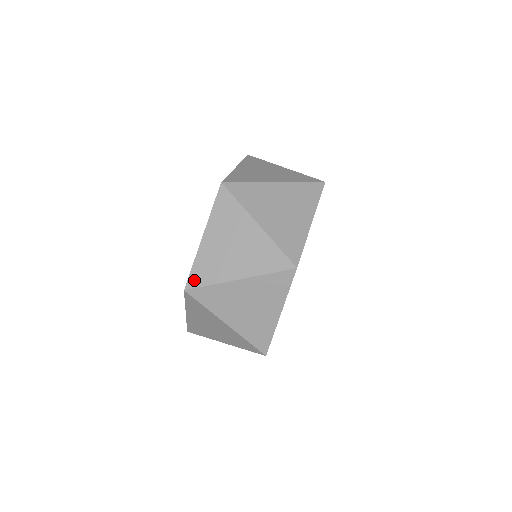
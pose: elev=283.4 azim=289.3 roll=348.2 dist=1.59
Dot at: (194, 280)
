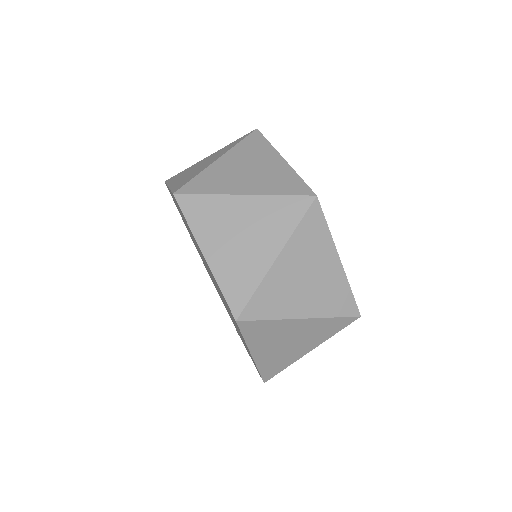
Dot at: (268, 375)
